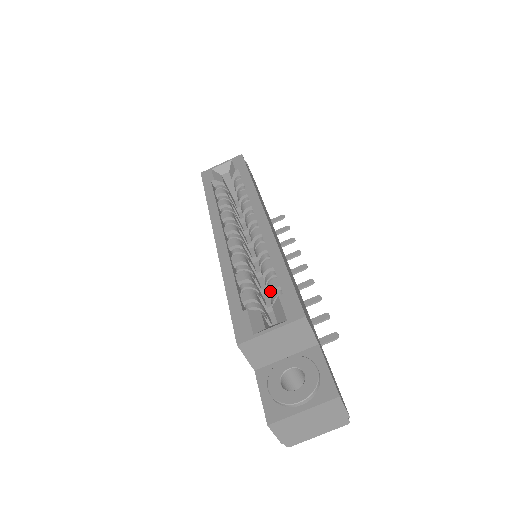
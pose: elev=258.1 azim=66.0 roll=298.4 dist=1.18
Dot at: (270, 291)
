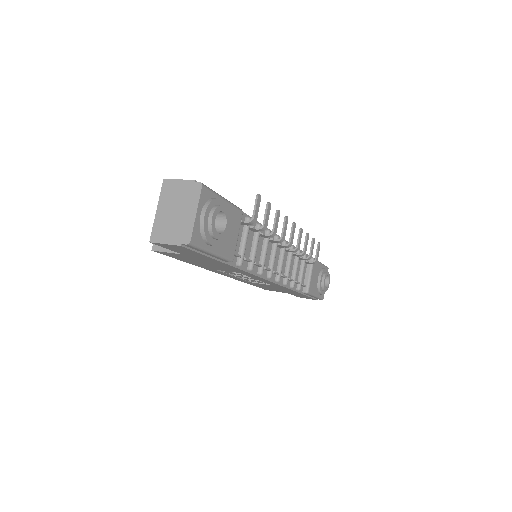
Dot at: occluded
